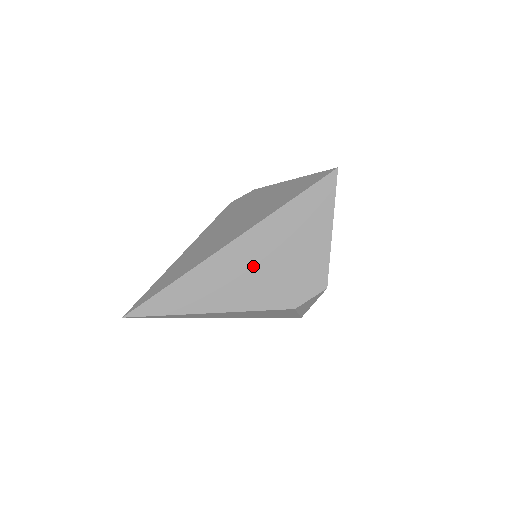
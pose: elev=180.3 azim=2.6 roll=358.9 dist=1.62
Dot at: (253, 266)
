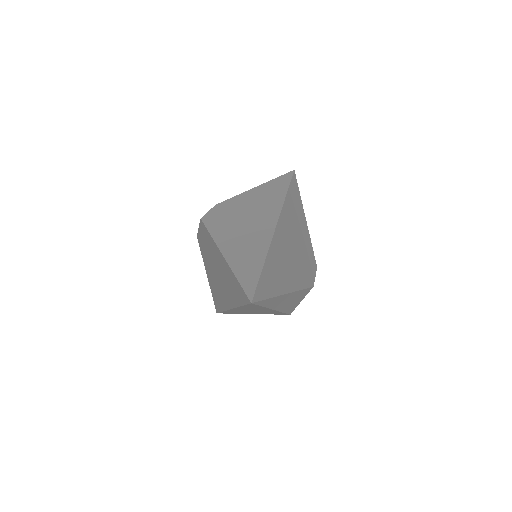
Dot at: (291, 245)
